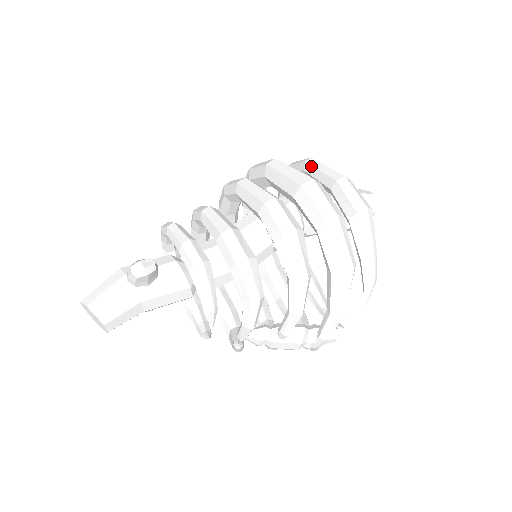
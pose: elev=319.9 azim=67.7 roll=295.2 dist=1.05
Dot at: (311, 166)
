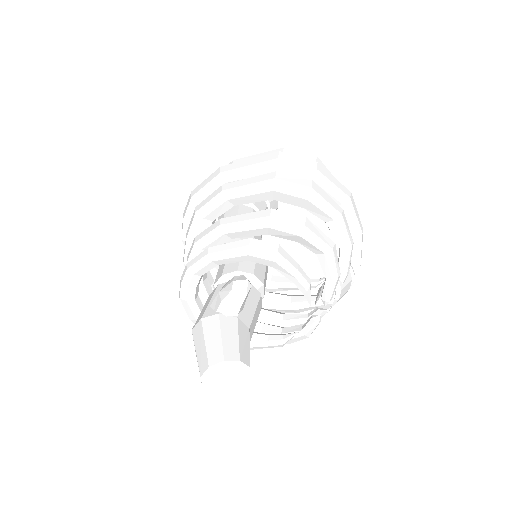
Dot at: occluded
